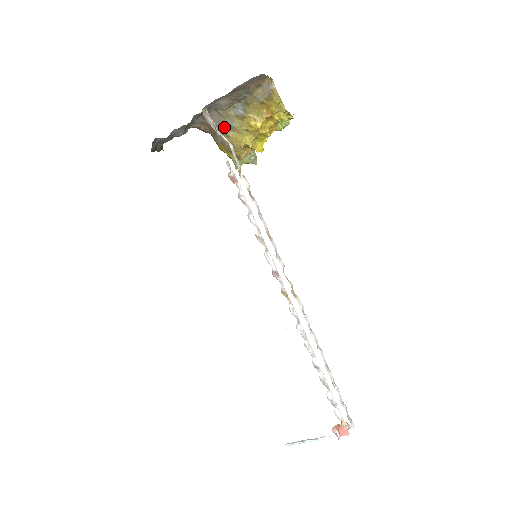
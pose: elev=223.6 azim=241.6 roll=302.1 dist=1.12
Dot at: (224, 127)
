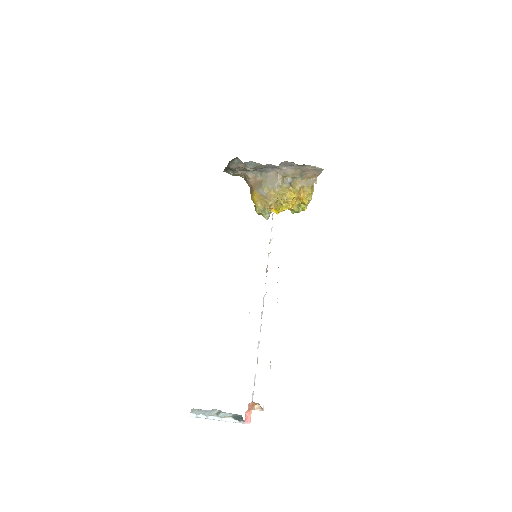
Dot at: (273, 184)
